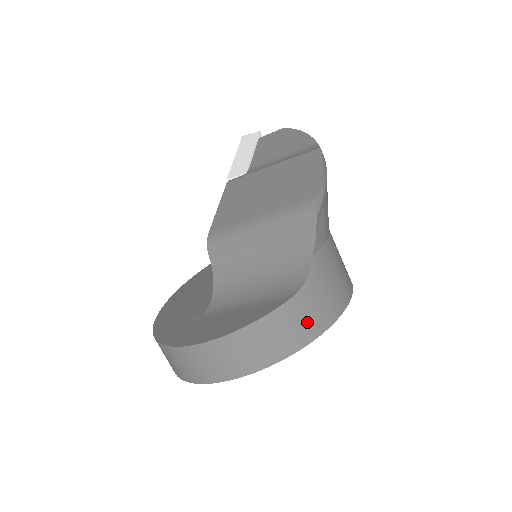
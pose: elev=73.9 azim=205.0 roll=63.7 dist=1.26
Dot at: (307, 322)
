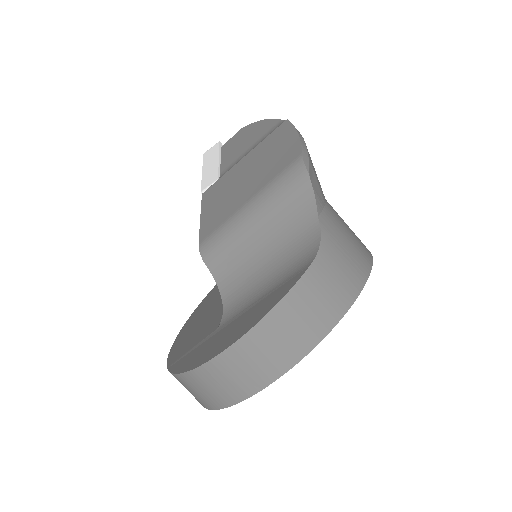
Dot at: (337, 286)
